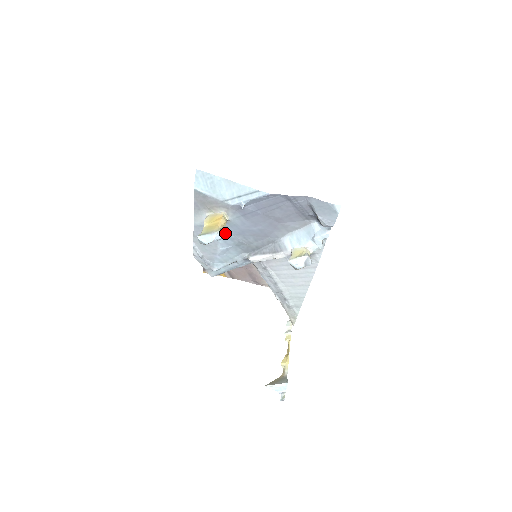
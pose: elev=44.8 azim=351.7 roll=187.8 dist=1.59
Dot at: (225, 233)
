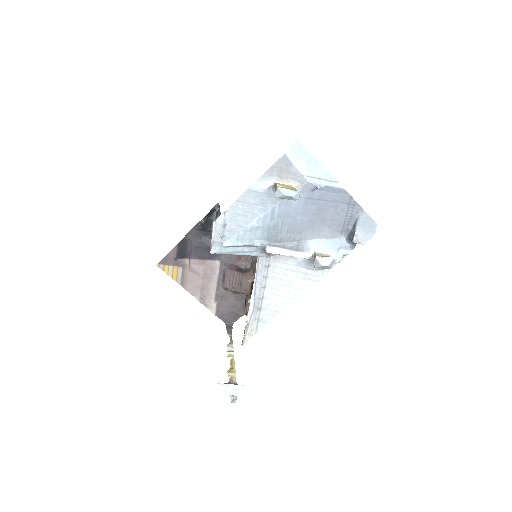
Dot at: (274, 208)
